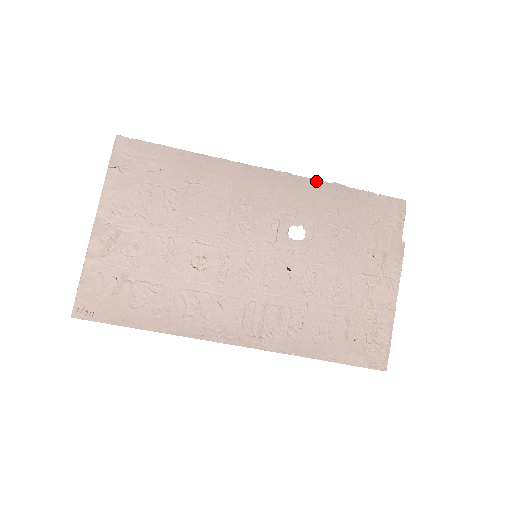
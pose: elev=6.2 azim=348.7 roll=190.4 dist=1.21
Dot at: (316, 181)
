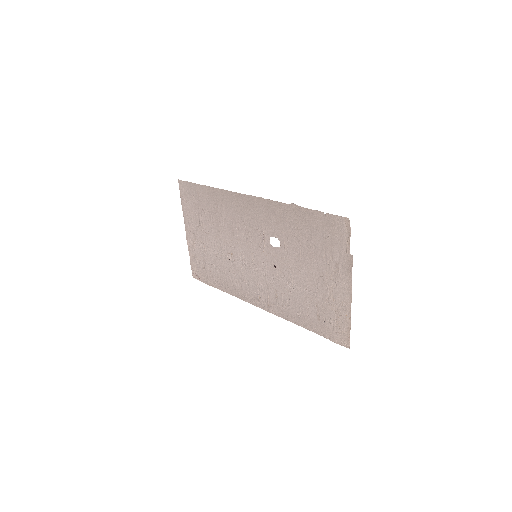
Dot at: (279, 203)
